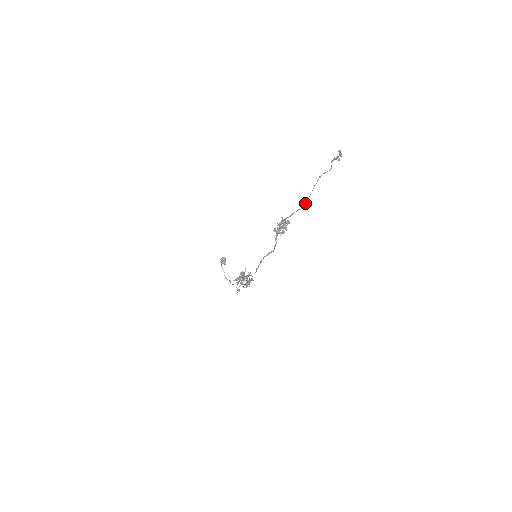
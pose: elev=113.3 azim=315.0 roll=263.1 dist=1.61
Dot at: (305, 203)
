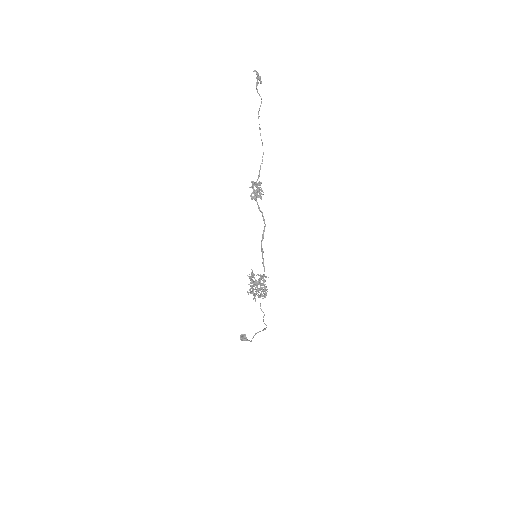
Dot at: occluded
